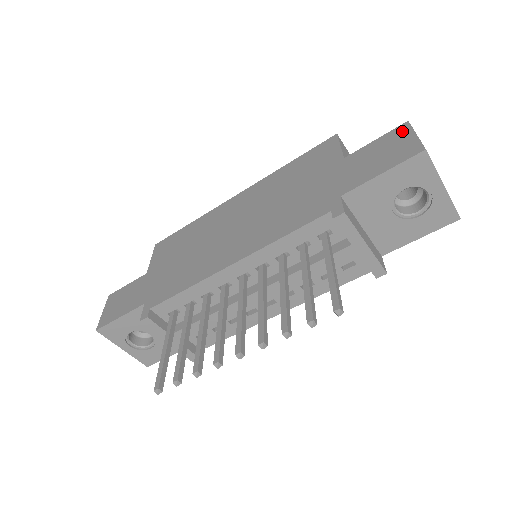
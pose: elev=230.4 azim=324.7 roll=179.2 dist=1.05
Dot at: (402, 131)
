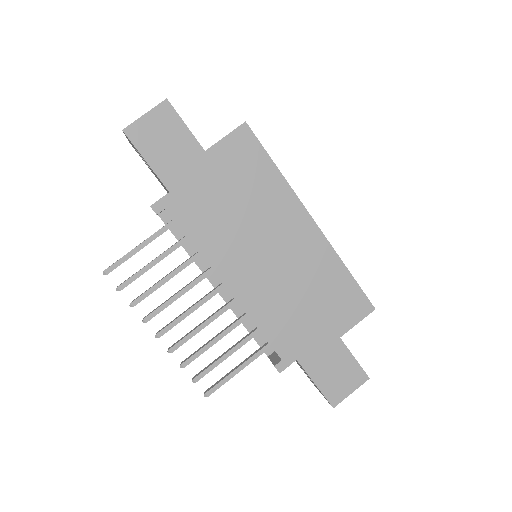
Dot at: (359, 379)
